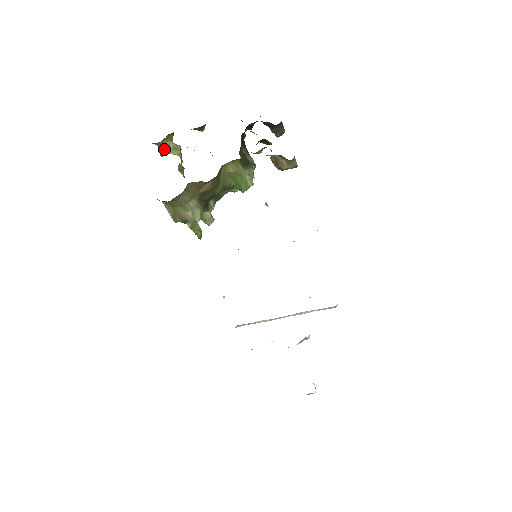
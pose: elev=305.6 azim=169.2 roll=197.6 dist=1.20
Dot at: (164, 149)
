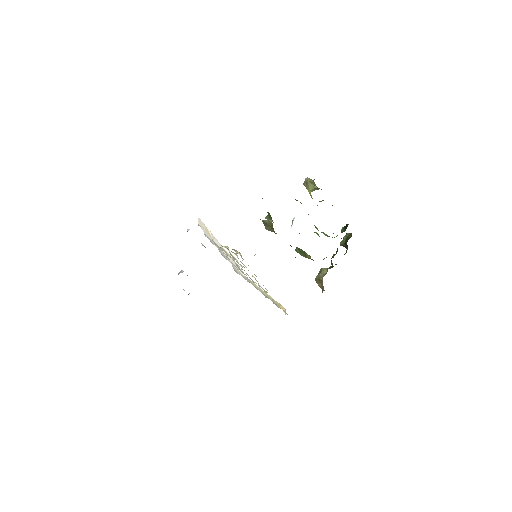
Dot at: (313, 183)
